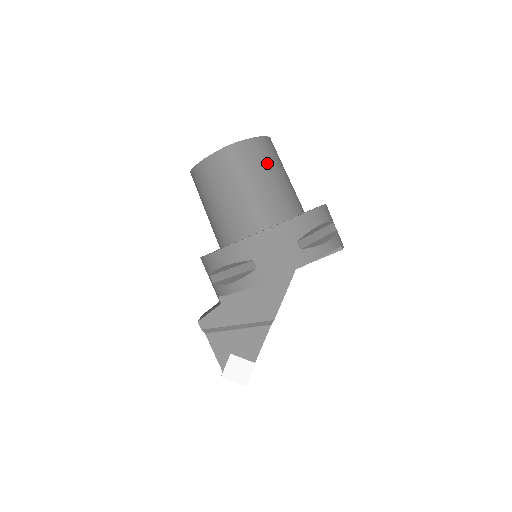
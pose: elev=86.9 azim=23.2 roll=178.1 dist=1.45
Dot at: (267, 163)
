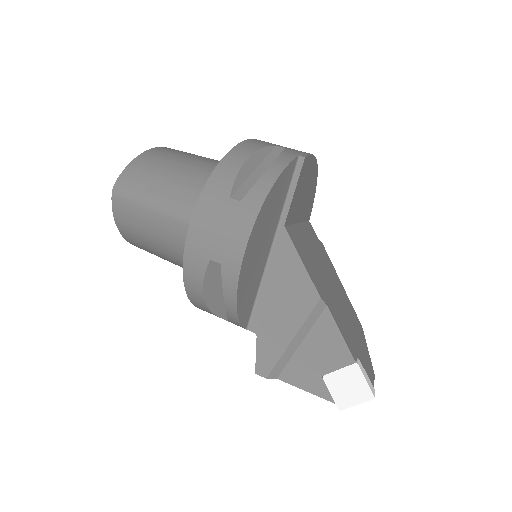
Dot at: (162, 166)
